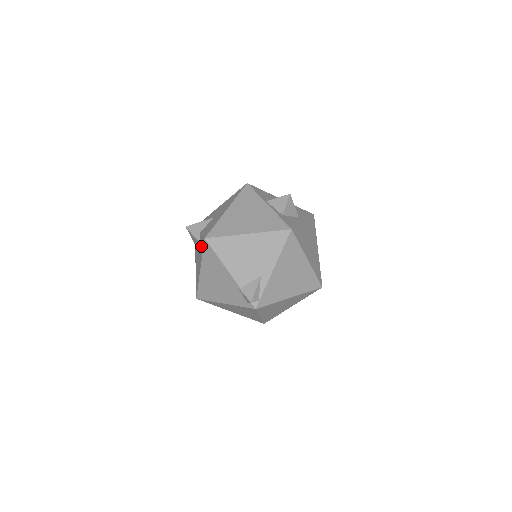
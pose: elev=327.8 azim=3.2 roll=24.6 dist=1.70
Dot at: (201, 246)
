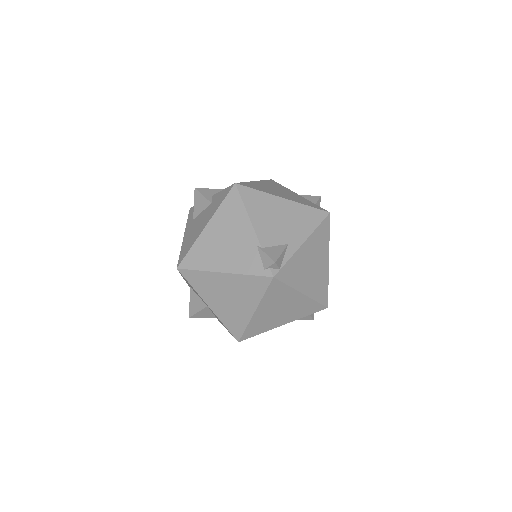
Dot at: (218, 200)
